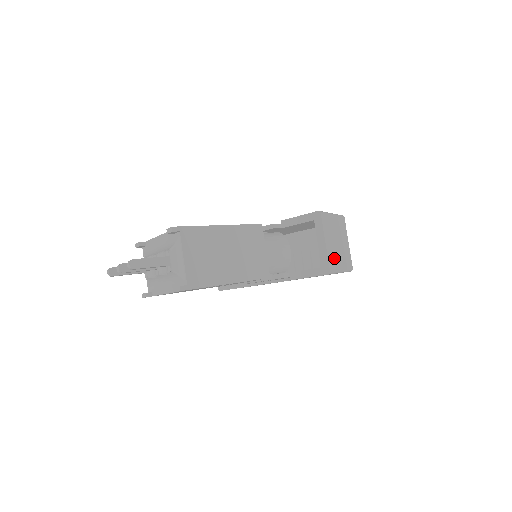
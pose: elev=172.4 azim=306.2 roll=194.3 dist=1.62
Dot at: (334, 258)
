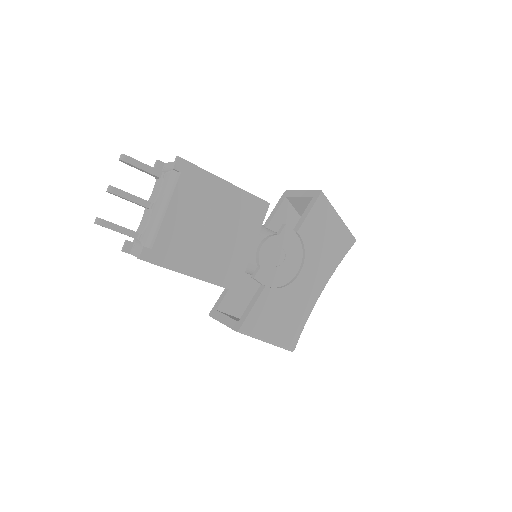
Dot at: occluded
